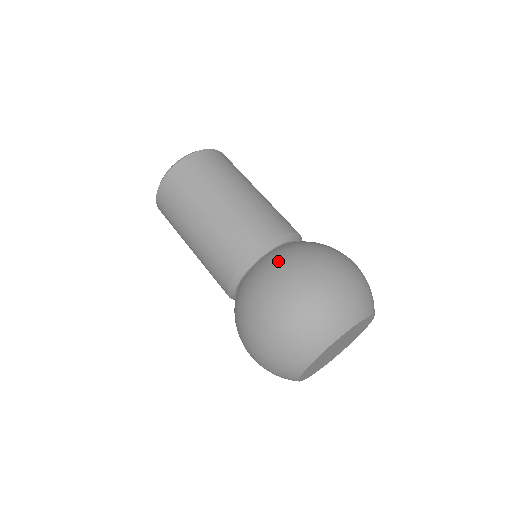
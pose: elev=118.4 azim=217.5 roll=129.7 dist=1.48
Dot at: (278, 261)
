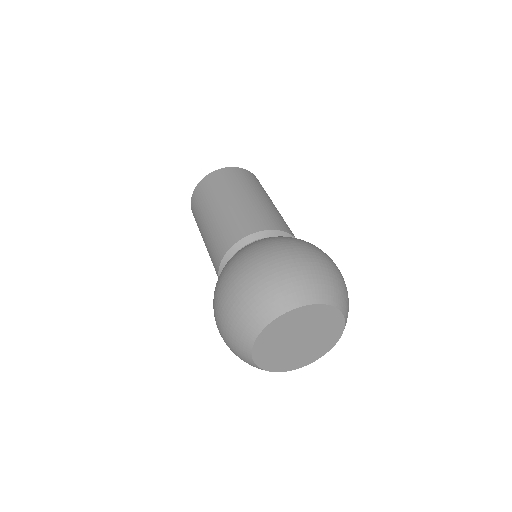
Dot at: occluded
